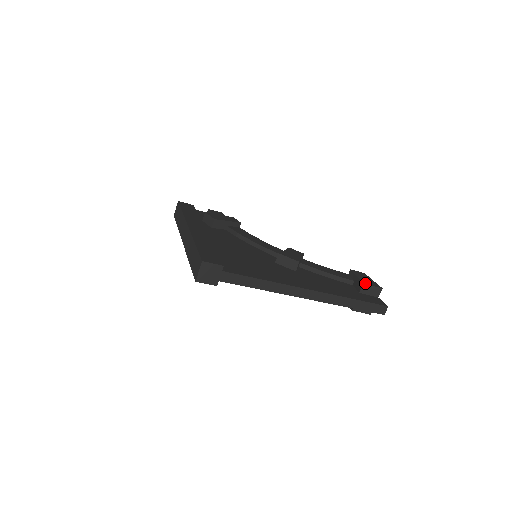
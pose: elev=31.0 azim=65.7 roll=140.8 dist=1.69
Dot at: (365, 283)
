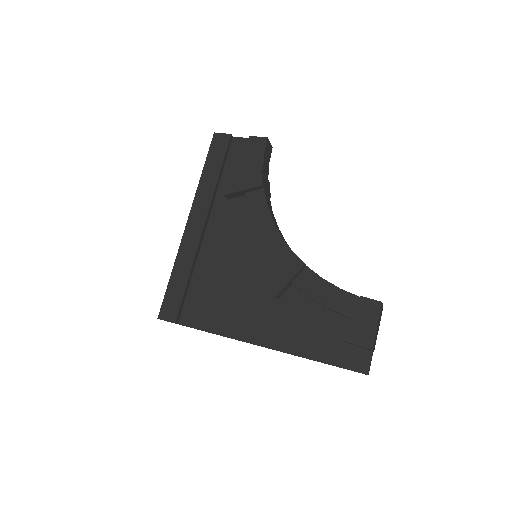
Dot at: (348, 340)
